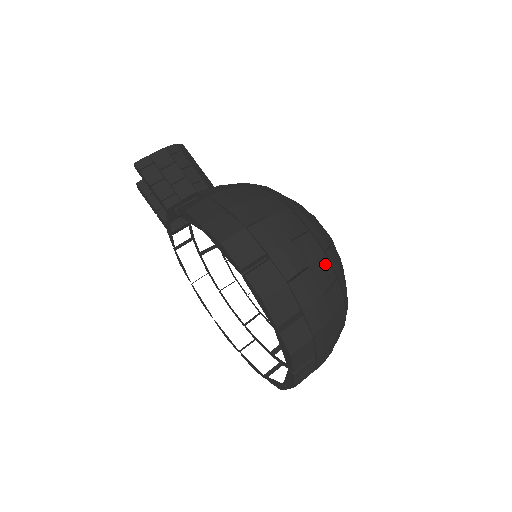
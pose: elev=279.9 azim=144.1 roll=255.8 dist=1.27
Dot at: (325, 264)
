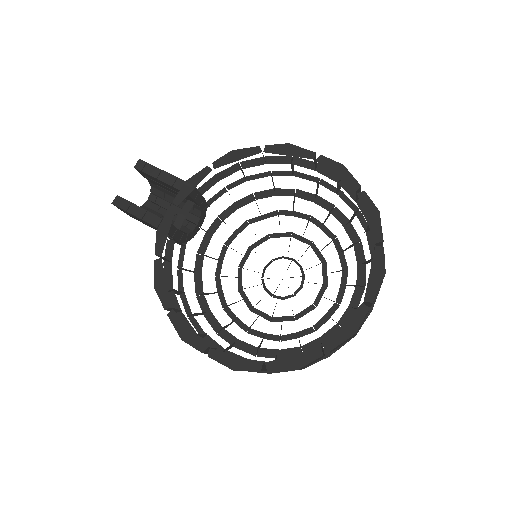
Dot at: occluded
